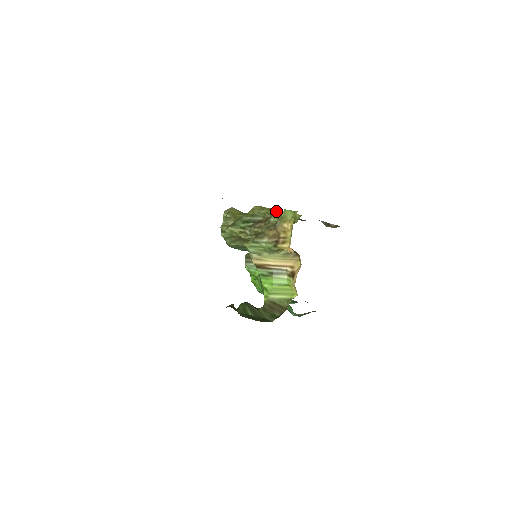
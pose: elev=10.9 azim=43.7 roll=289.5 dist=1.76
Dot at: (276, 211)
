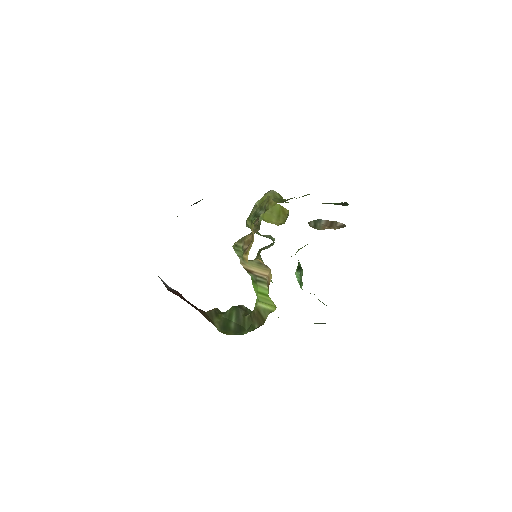
Dot at: (274, 206)
